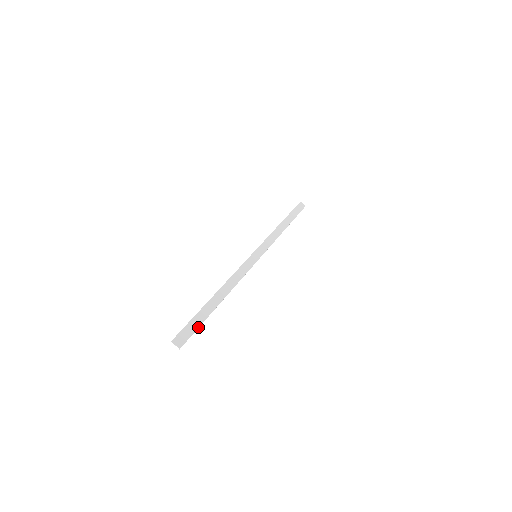
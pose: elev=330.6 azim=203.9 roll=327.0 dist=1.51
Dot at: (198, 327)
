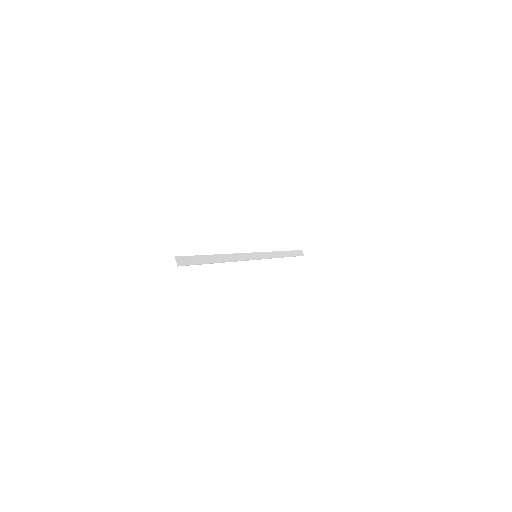
Dot at: (196, 264)
